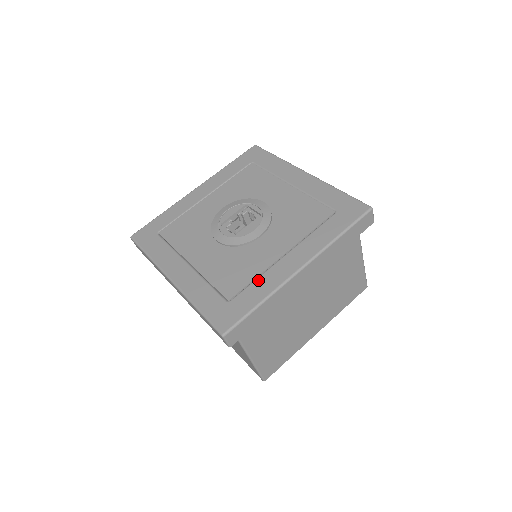
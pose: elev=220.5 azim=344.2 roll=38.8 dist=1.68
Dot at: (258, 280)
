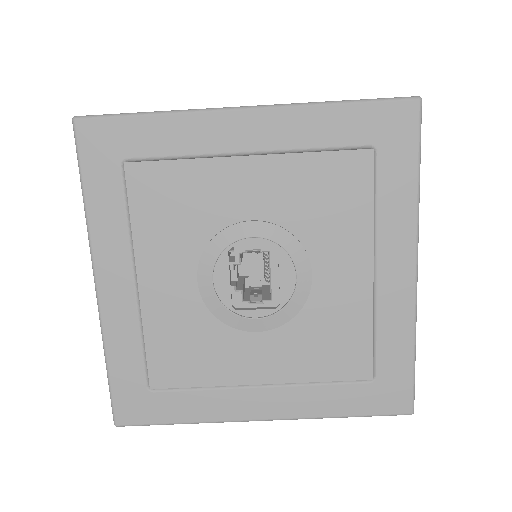
Dot at: (380, 329)
